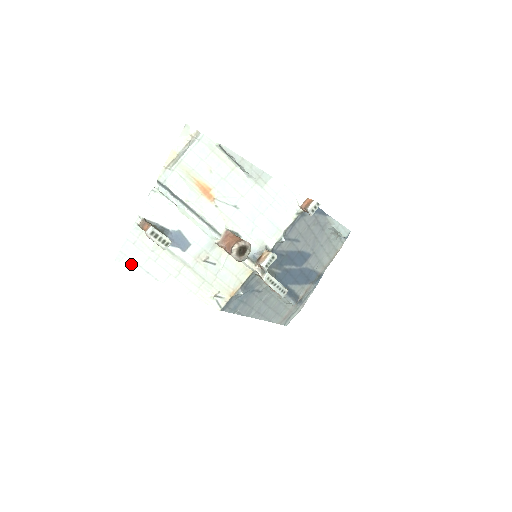
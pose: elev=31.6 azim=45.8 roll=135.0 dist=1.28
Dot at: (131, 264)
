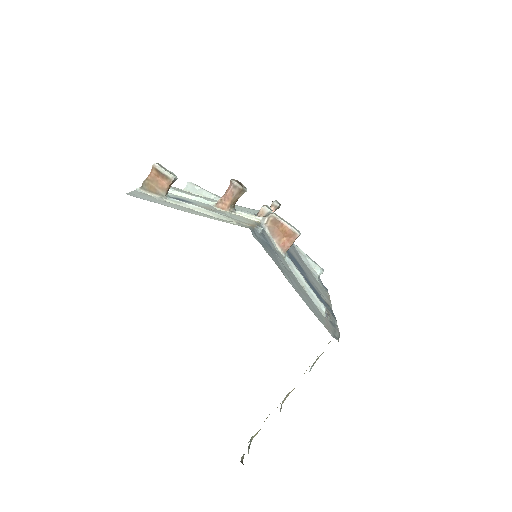
Dot at: occluded
